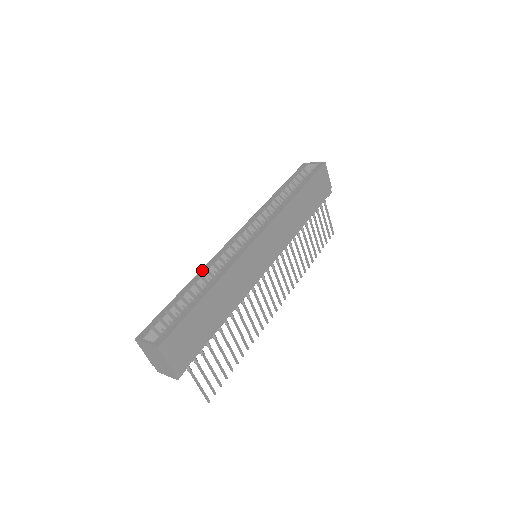
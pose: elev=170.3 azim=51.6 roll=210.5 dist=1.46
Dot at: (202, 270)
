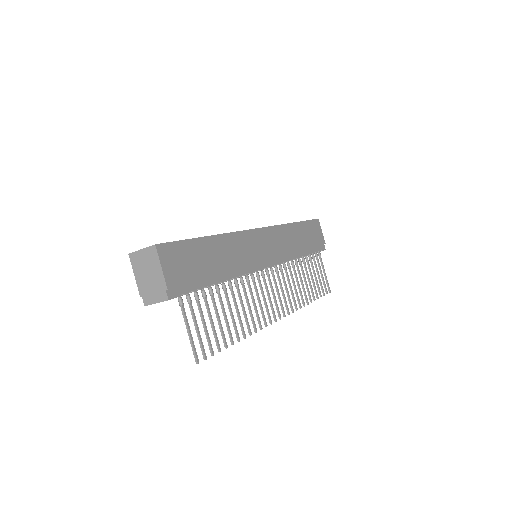
Dot at: occluded
